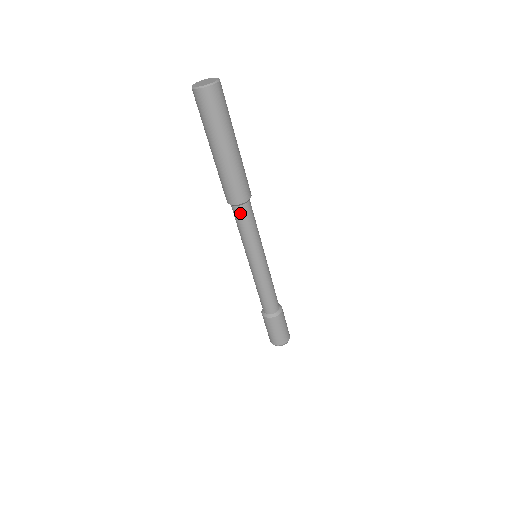
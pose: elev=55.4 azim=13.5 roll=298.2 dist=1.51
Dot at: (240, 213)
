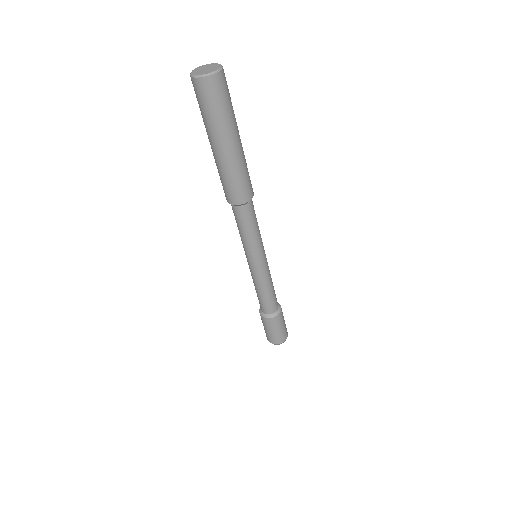
Dot at: (249, 211)
